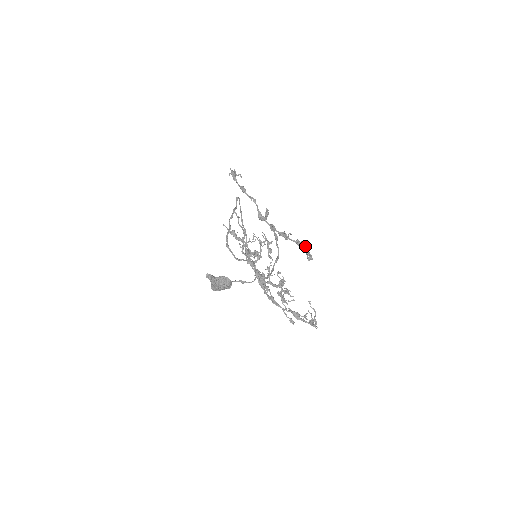
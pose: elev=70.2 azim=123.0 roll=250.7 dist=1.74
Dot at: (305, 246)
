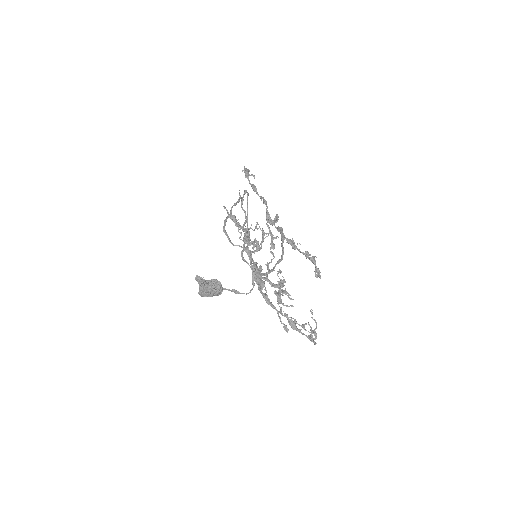
Dot at: (314, 260)
